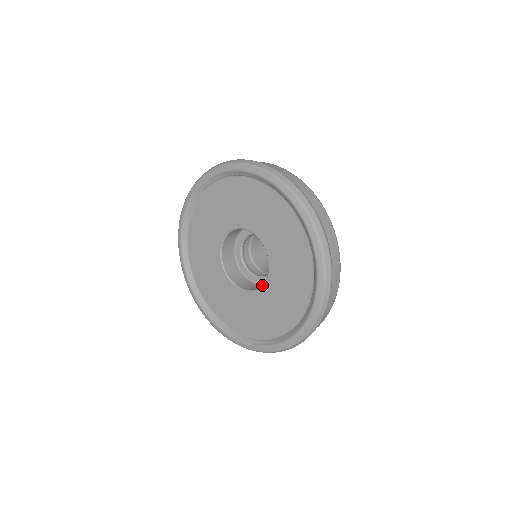
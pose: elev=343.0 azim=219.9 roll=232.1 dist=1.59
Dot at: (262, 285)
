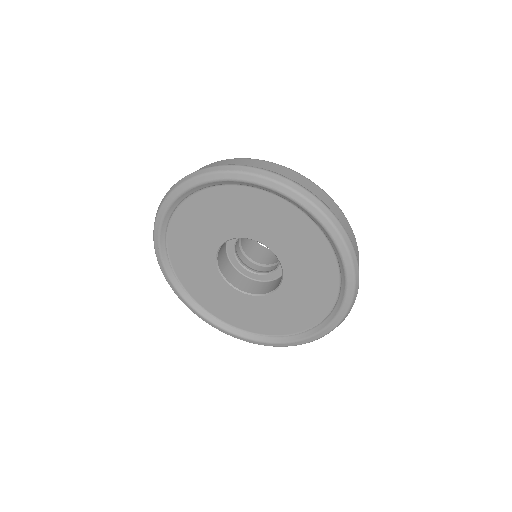
Dot at: occluded
